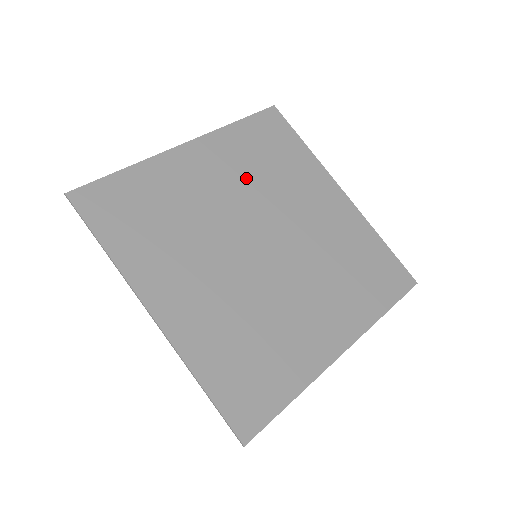
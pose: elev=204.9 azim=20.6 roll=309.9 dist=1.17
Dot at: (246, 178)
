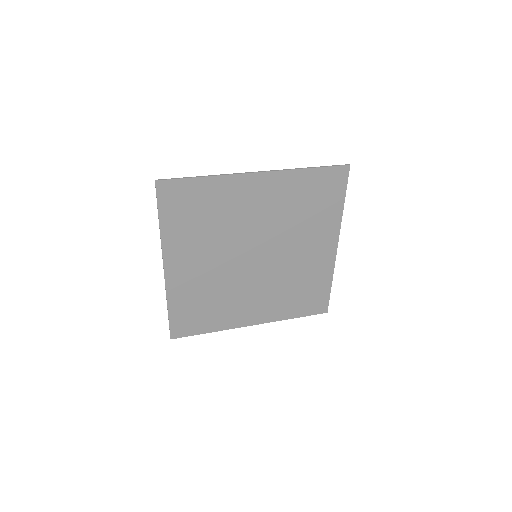
Dot at: (208, 243)
